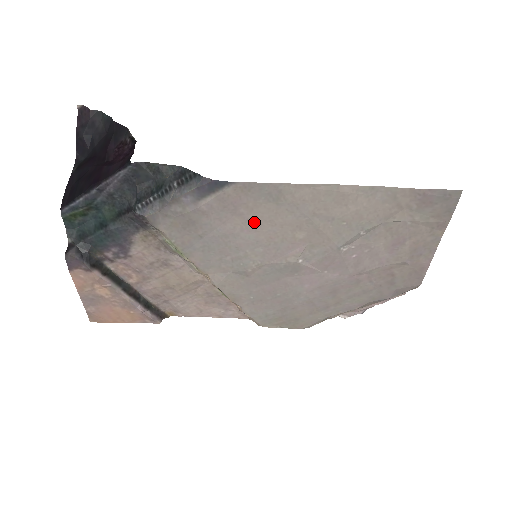
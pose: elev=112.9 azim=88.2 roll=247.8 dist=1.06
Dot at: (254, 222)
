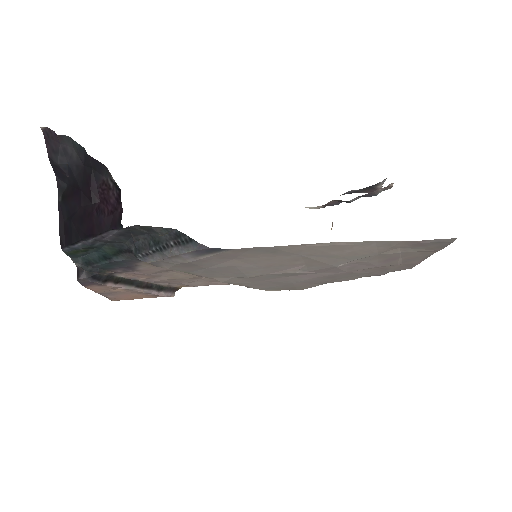
Dot at: (253, 260)
